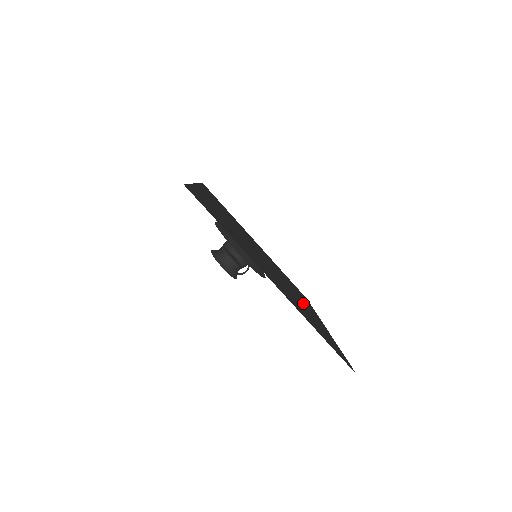
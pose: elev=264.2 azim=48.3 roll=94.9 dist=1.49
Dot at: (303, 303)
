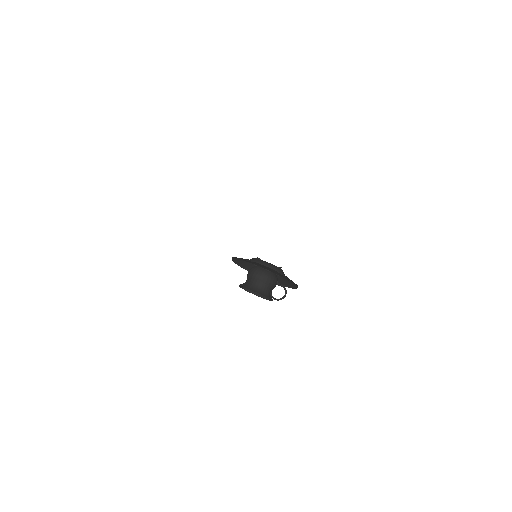
Dot at: occluded
